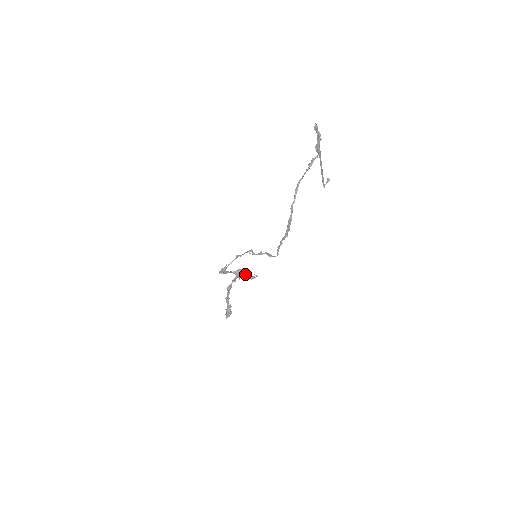
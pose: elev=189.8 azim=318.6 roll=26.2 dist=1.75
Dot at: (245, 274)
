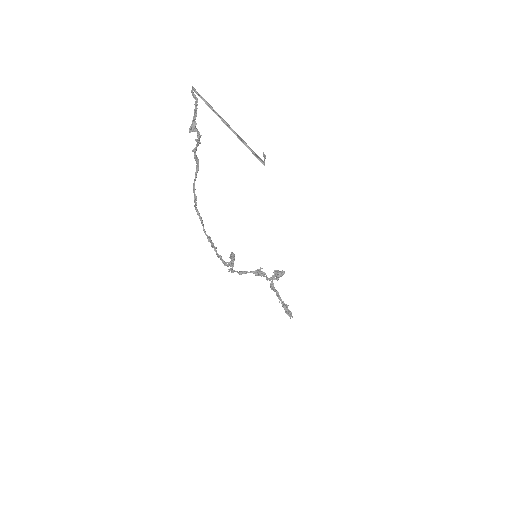
Dot at: (263, 275)
